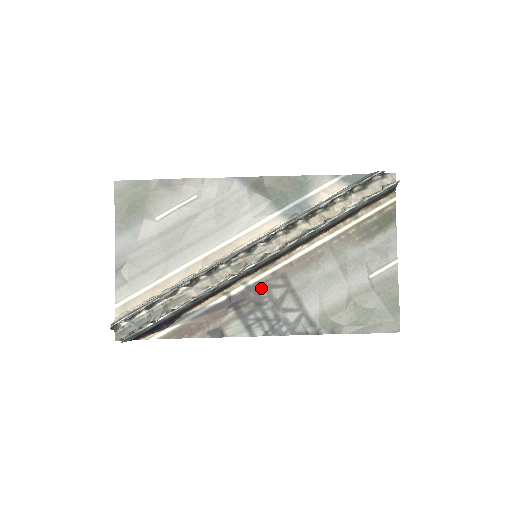
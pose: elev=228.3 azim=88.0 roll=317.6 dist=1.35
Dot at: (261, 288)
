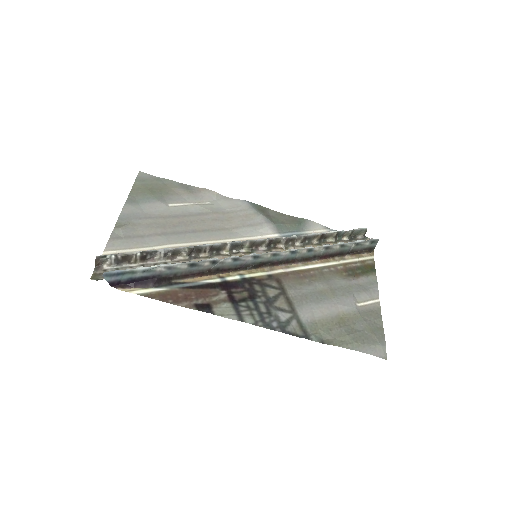
Dot at: (256, 283)
